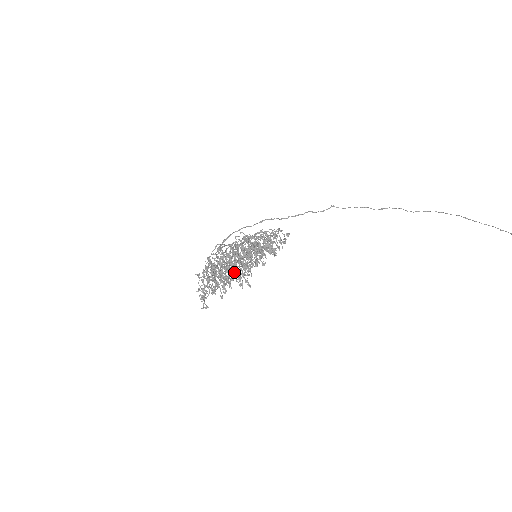
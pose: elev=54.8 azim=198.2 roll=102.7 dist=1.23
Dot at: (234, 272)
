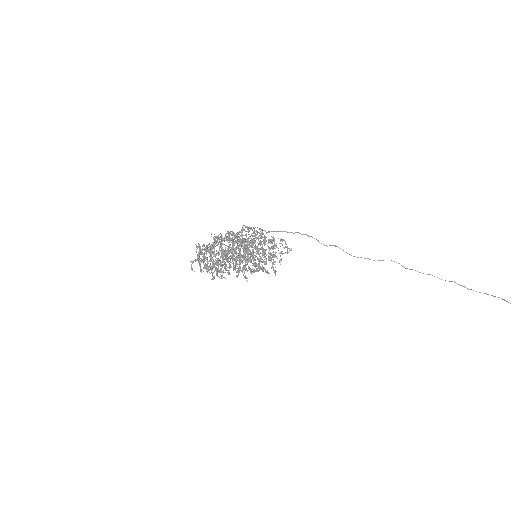
Dot at: (237, 238)
